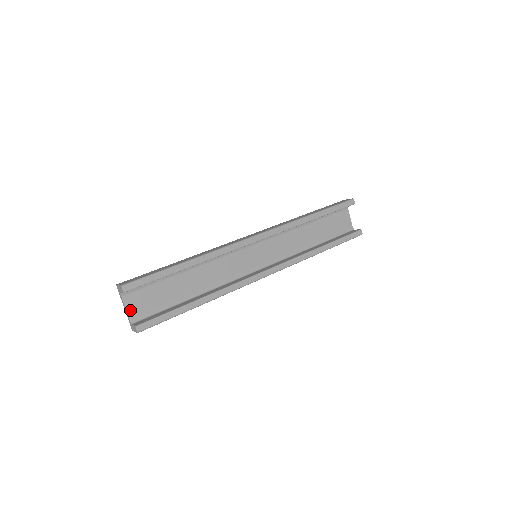
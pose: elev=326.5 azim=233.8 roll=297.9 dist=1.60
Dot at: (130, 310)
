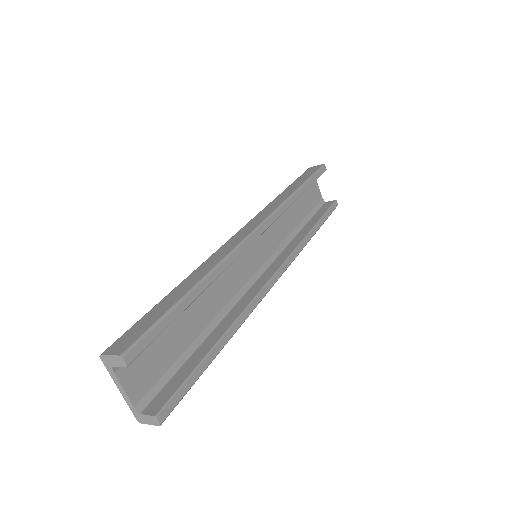
Dot at: (131, 391)
